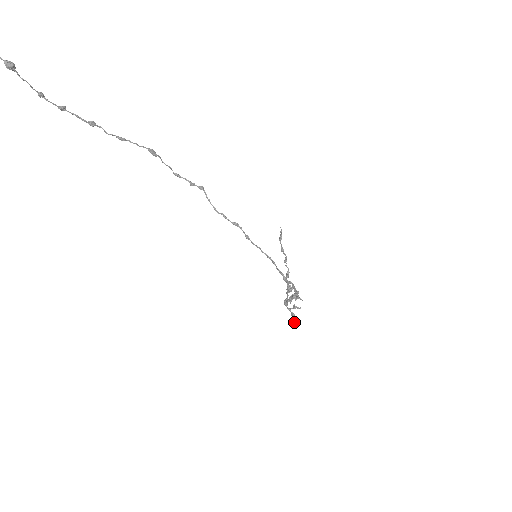
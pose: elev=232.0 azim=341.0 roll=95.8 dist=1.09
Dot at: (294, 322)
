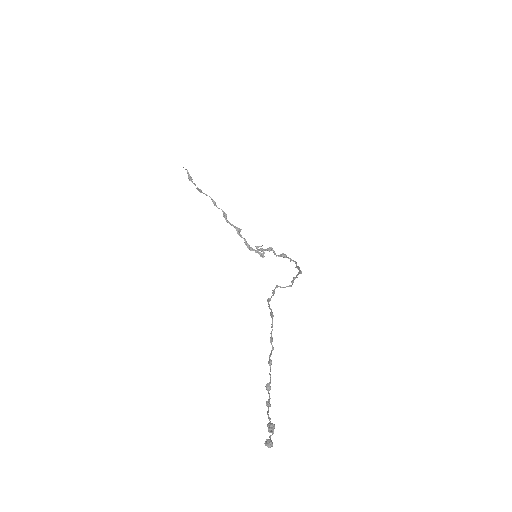
Dot at: (262, 257)
